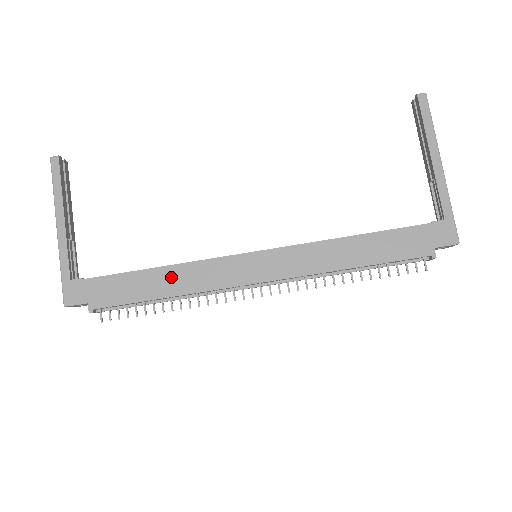
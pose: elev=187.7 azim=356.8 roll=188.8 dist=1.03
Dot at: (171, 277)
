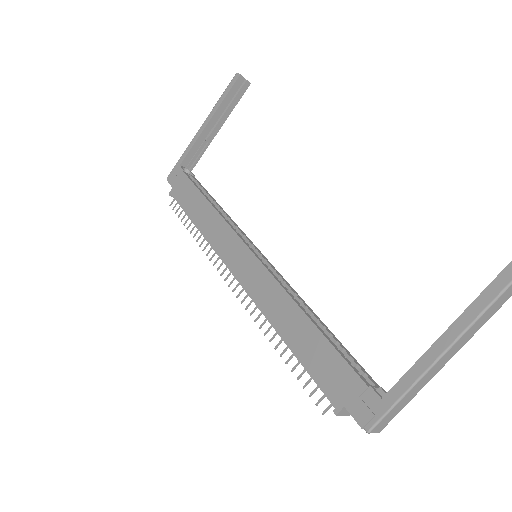
Dot at: (207, 215)
